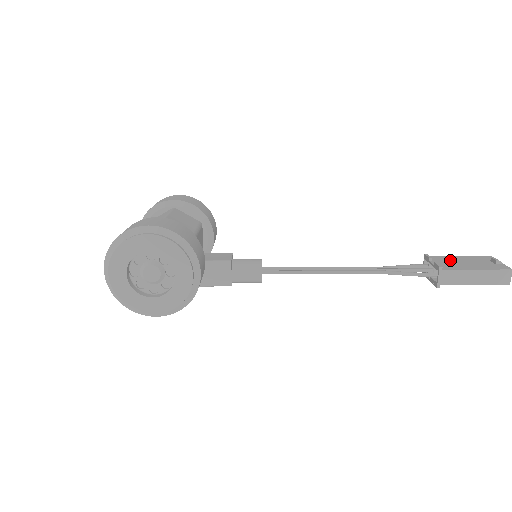
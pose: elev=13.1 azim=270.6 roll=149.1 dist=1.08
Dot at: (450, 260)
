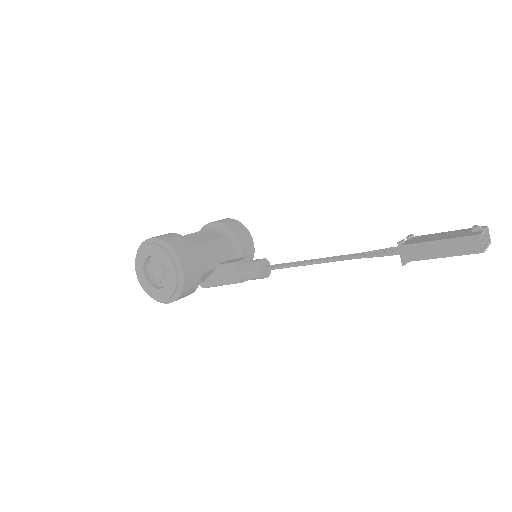
Dot at: (429, 236)
